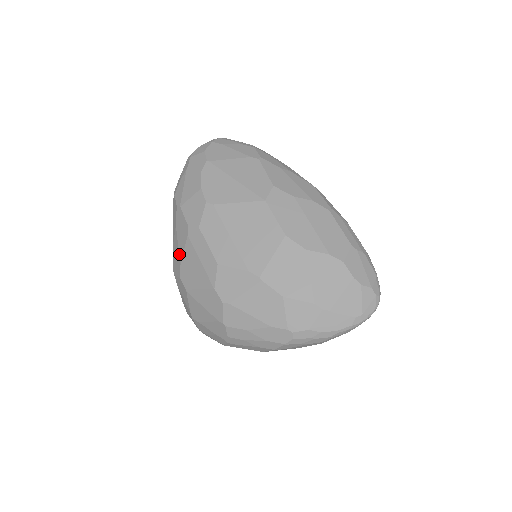
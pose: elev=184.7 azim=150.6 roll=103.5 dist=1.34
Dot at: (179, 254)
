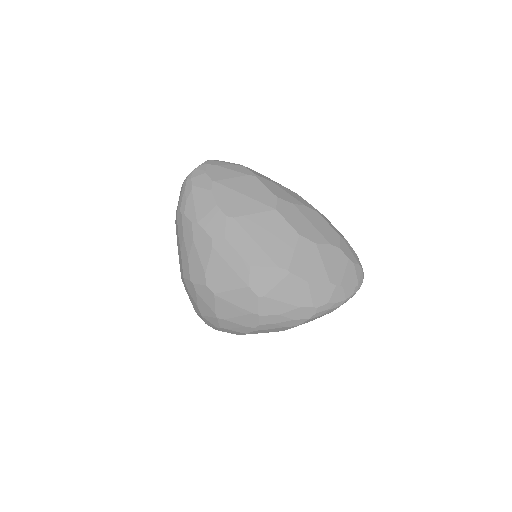
Dot at: (202, 264)
